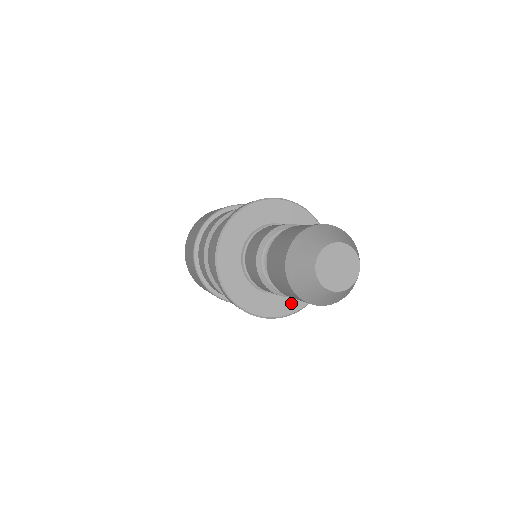
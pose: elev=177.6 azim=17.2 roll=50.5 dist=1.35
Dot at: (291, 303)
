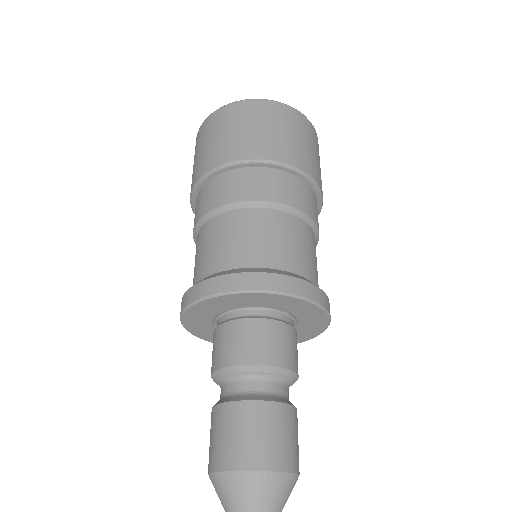
Dot at: occluded
